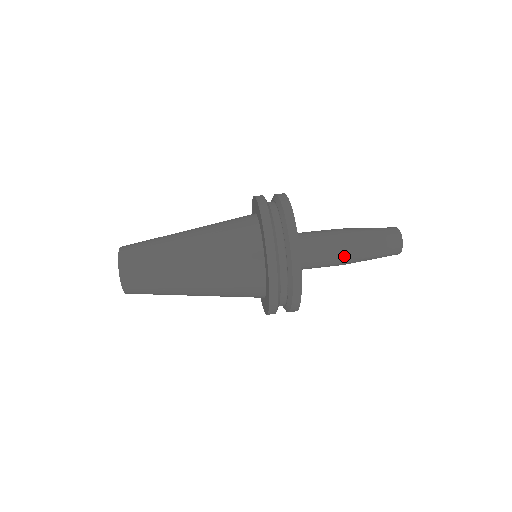
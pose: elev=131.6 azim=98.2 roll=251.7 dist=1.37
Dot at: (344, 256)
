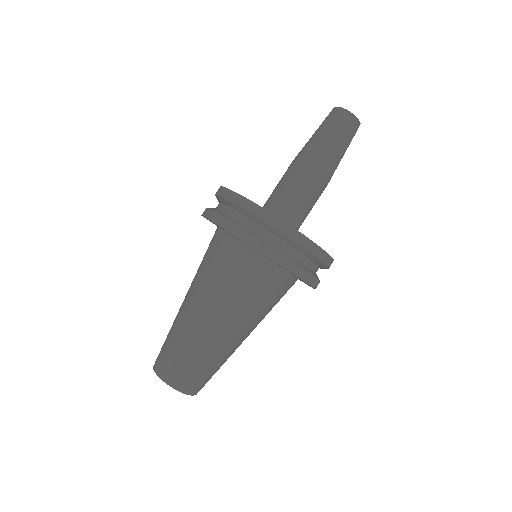
Dot at: occluded
